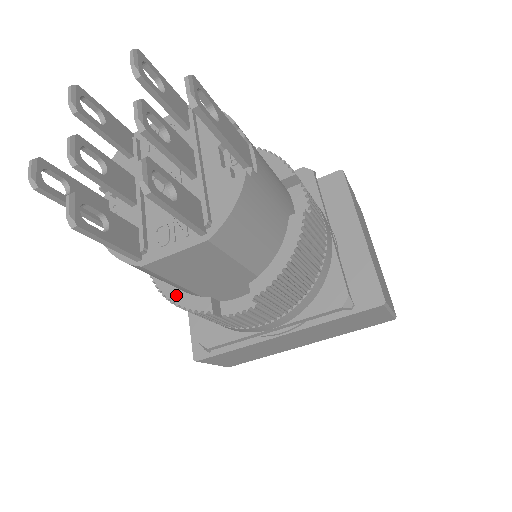
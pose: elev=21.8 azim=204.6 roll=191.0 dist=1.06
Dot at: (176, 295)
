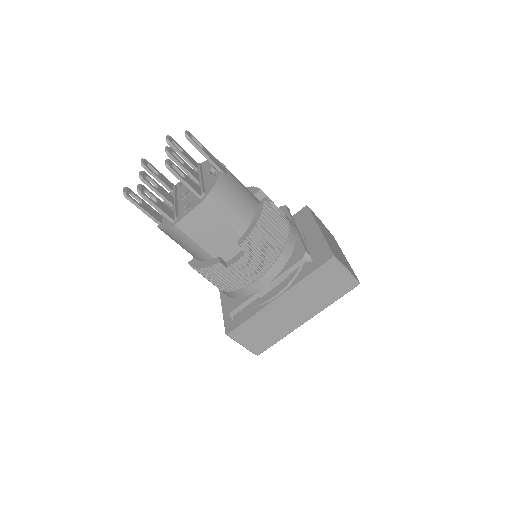
Dot at: (202, 265)
